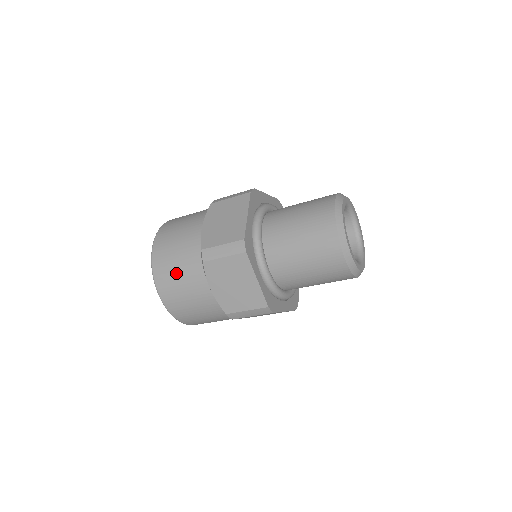
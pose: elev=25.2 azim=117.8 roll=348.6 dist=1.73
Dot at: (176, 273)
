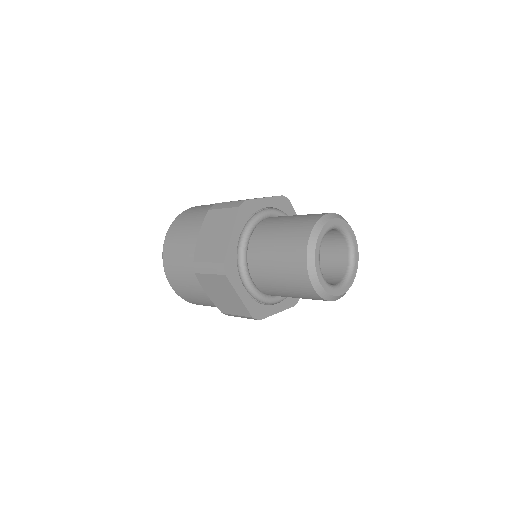
Dot at: occluded
